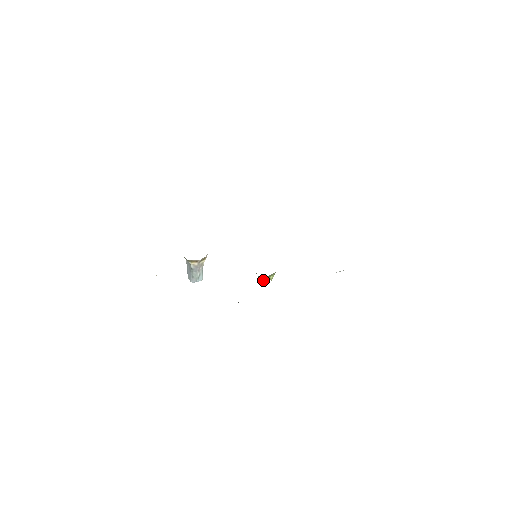
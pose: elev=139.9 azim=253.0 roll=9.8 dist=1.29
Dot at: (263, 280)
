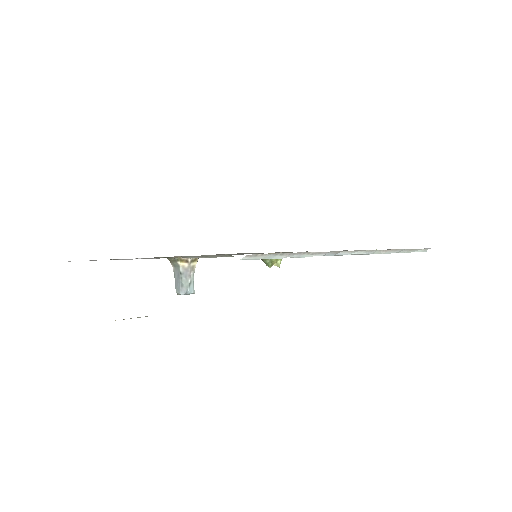
Dot at: (269, 264)
